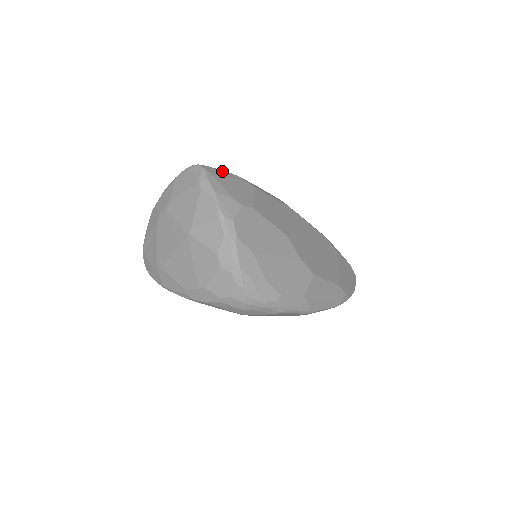
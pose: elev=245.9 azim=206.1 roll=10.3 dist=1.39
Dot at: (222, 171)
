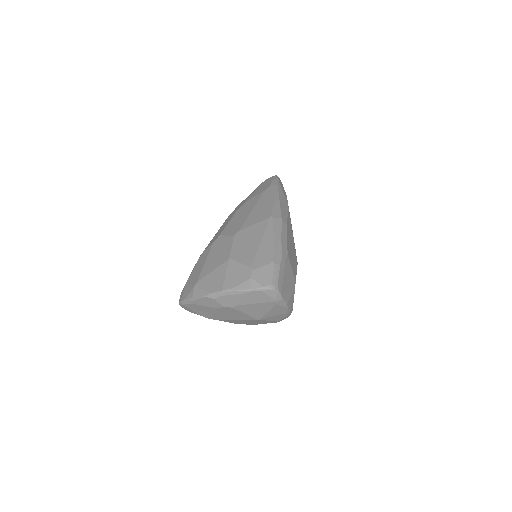
Dot at: (280, 273)
